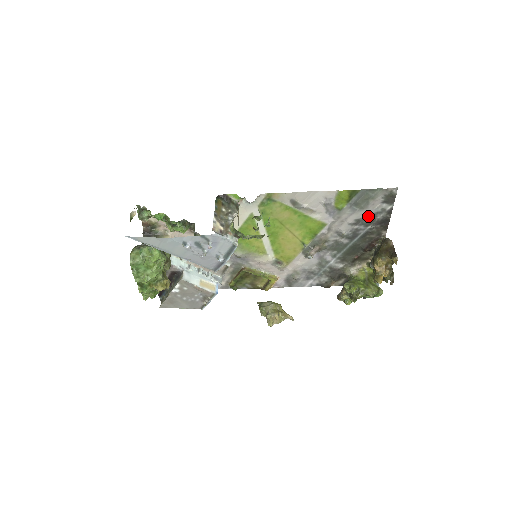
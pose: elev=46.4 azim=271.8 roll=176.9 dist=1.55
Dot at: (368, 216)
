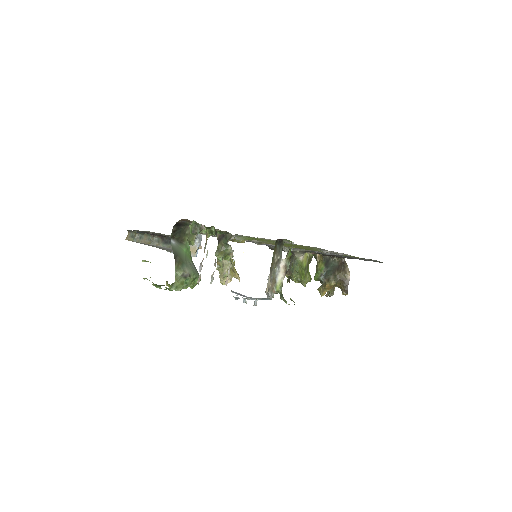
Dot at: (352, 257)
